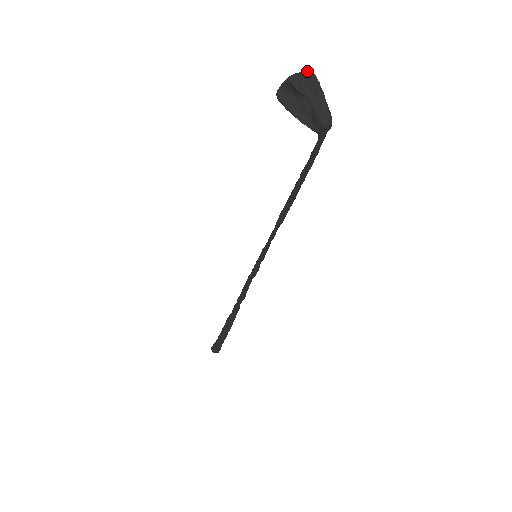
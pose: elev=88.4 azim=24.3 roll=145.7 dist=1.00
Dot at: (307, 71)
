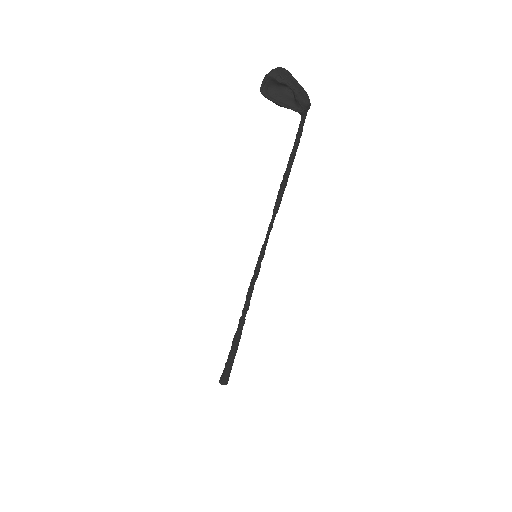
Dot at: (278, 67)
